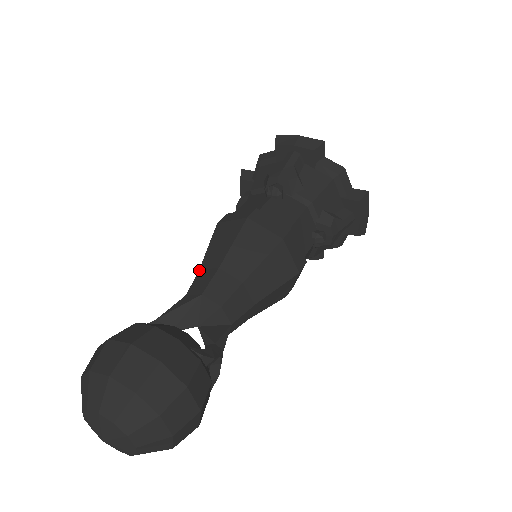
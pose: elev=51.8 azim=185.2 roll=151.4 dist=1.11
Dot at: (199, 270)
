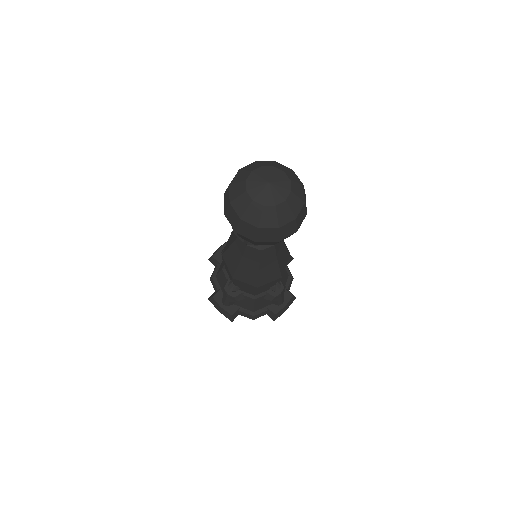
Dot at: (235, 240)
